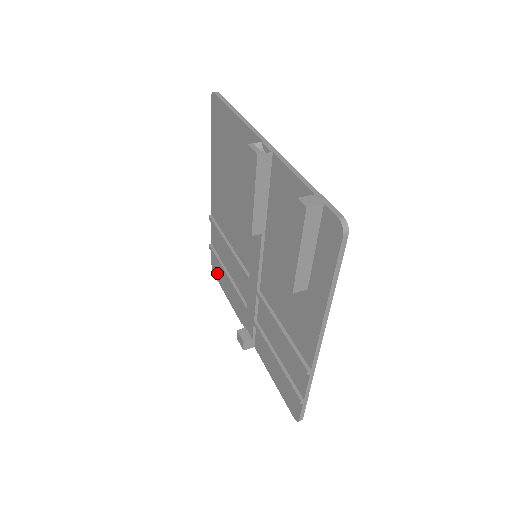
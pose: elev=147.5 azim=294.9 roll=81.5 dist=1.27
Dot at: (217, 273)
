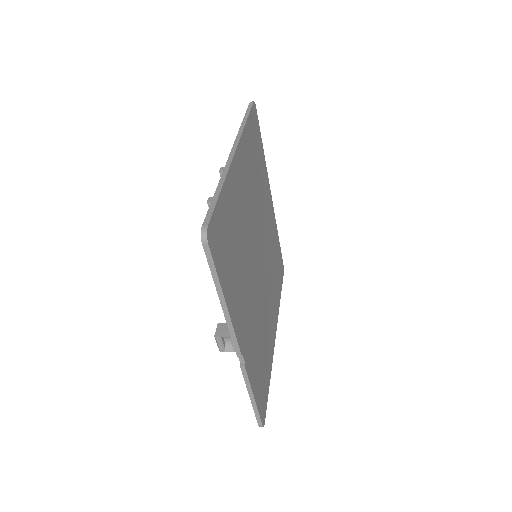
Dot at: occluded
